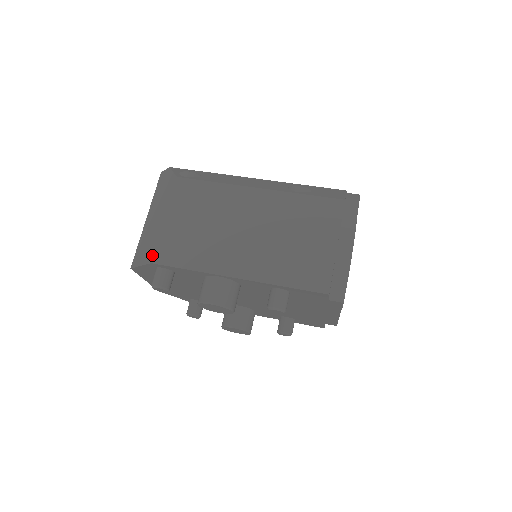
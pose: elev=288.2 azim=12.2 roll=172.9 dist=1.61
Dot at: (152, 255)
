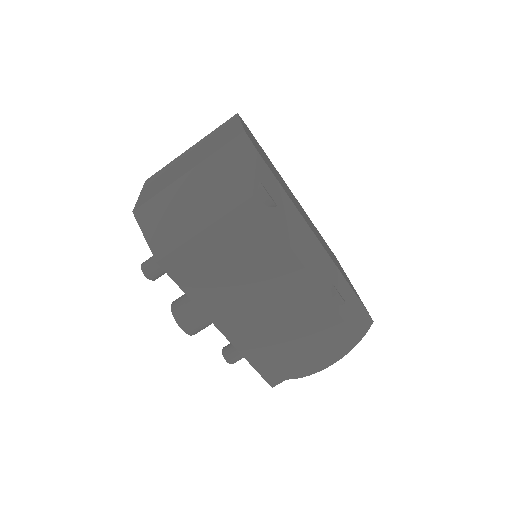
Dot at: (163, 255)
